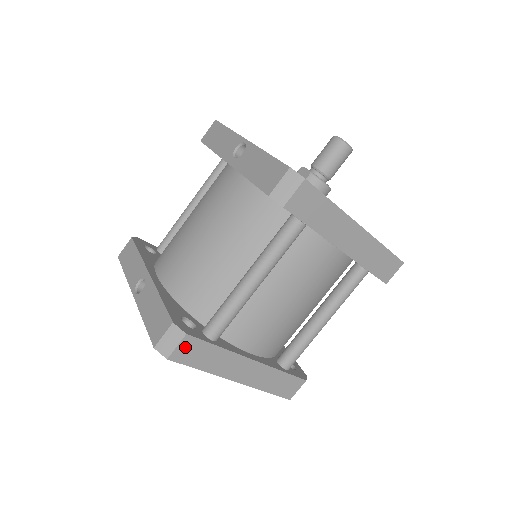
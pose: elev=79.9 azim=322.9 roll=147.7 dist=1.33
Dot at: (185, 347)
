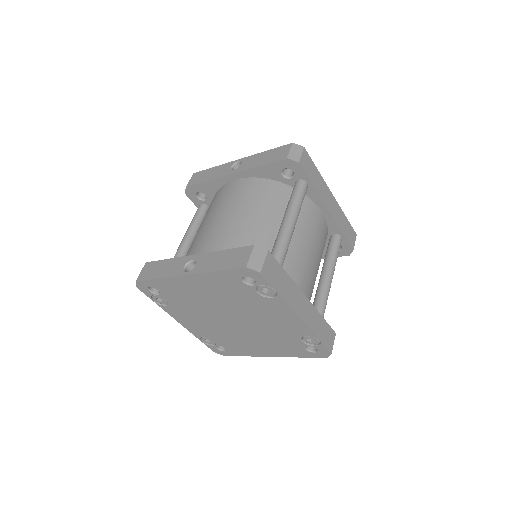
Dot at: (269, 264)
